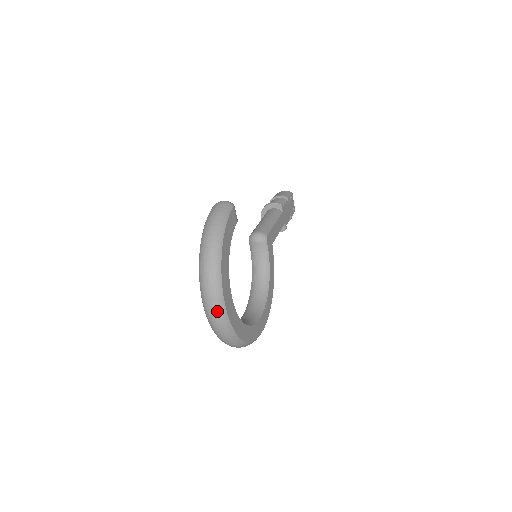
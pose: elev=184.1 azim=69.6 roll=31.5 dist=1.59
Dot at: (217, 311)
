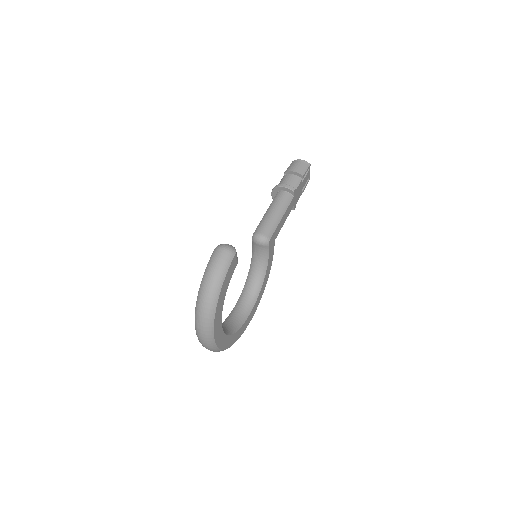
Dot at: (207, 344)
